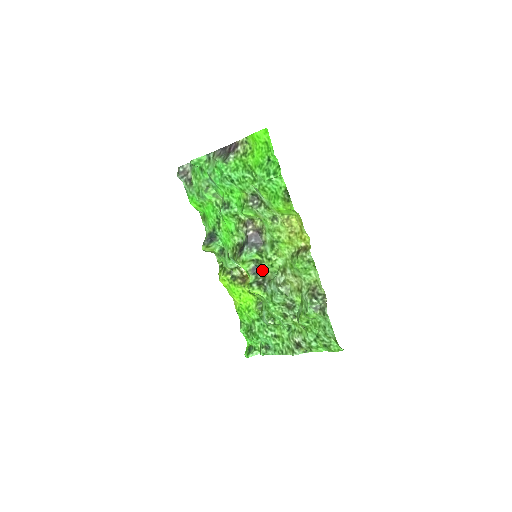
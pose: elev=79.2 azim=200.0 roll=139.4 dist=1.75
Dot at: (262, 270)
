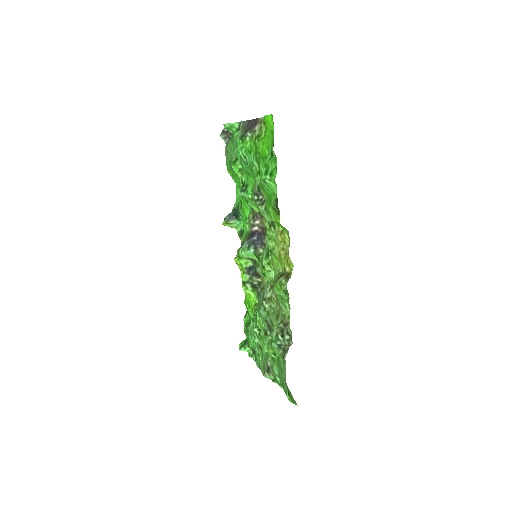
Dot at: (259, 274)
